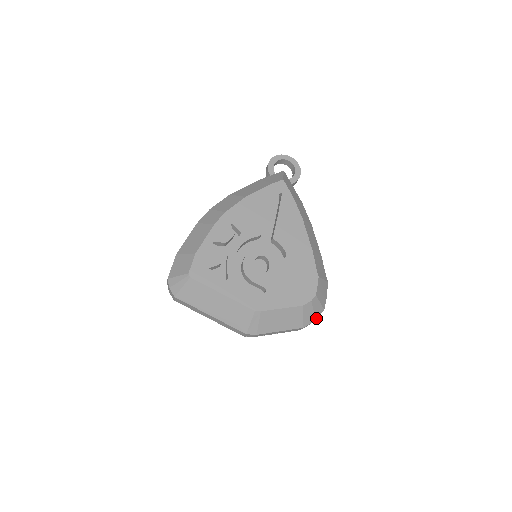
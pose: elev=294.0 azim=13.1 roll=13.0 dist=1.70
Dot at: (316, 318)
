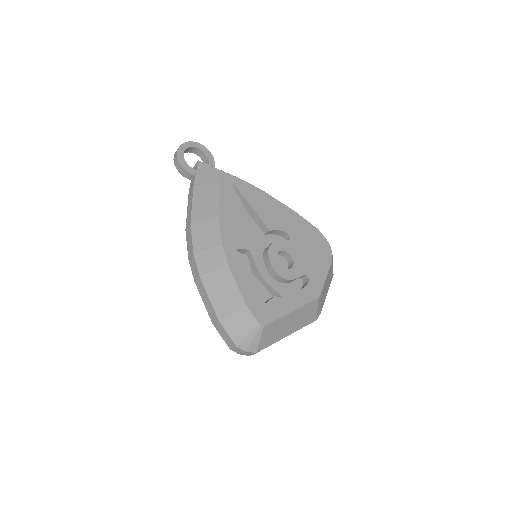
Dot at: occluded
